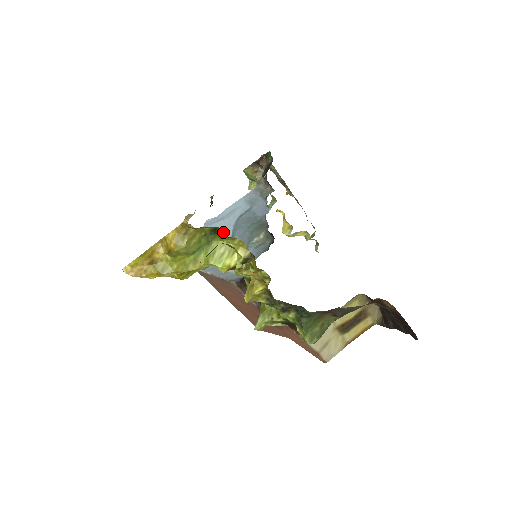
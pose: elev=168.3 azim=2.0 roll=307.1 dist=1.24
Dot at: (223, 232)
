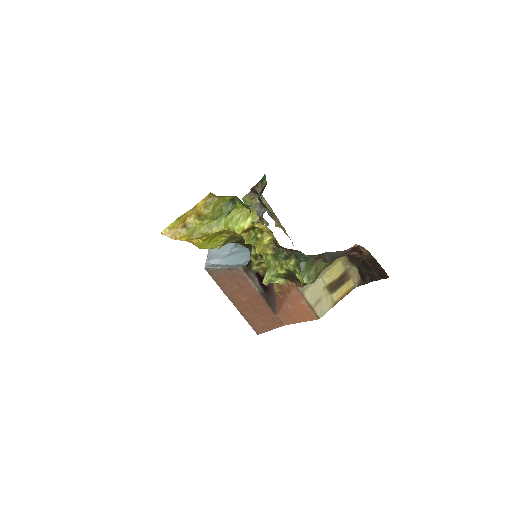
Dot at: (239, 200)
